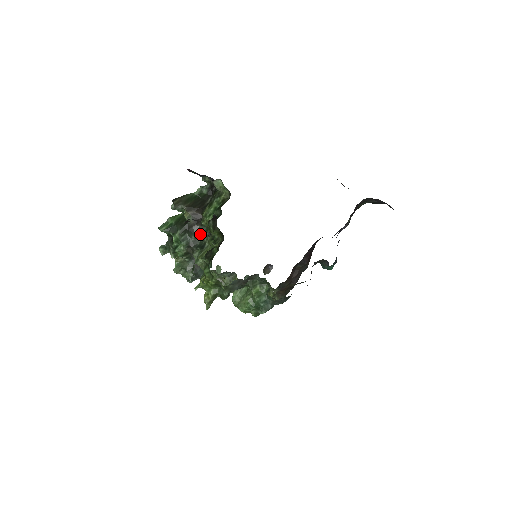
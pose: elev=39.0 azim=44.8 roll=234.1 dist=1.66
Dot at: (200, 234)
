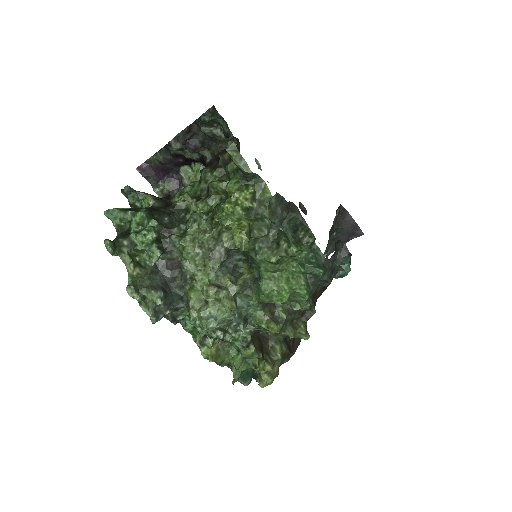
Dot at: (176, 216)
